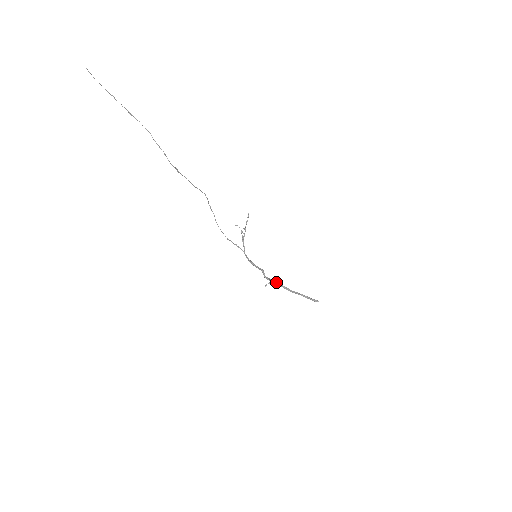
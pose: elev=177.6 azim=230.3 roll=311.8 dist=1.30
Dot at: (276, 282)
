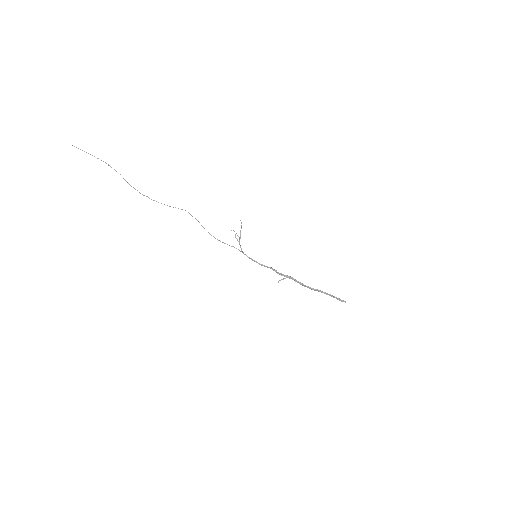
Dot at: (293, 279)
